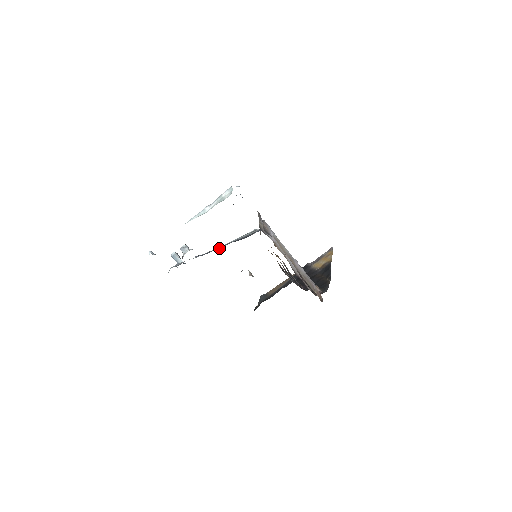
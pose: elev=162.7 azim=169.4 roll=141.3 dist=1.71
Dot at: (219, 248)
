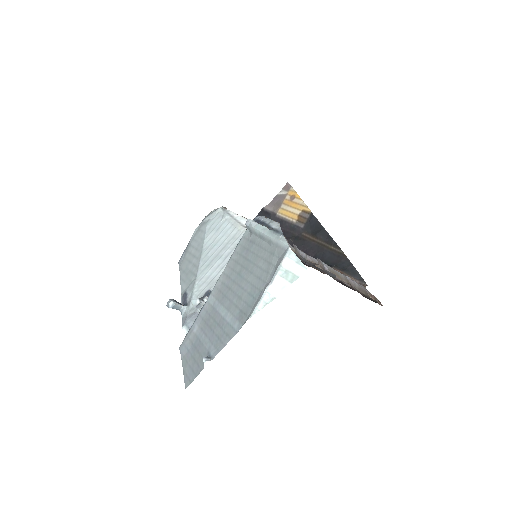
Dot at: occluded
